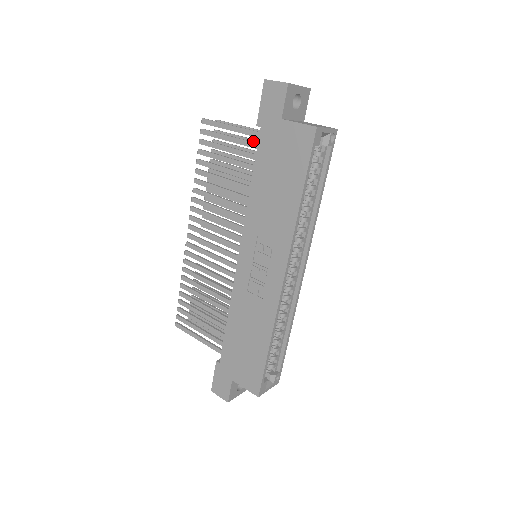
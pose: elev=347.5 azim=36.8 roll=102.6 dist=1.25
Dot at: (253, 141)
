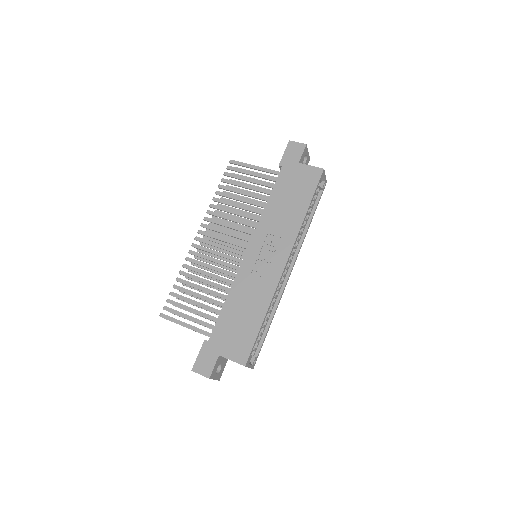
Dot at: occluded
